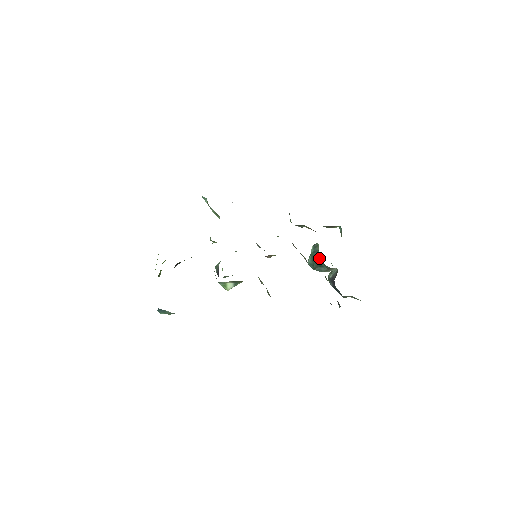
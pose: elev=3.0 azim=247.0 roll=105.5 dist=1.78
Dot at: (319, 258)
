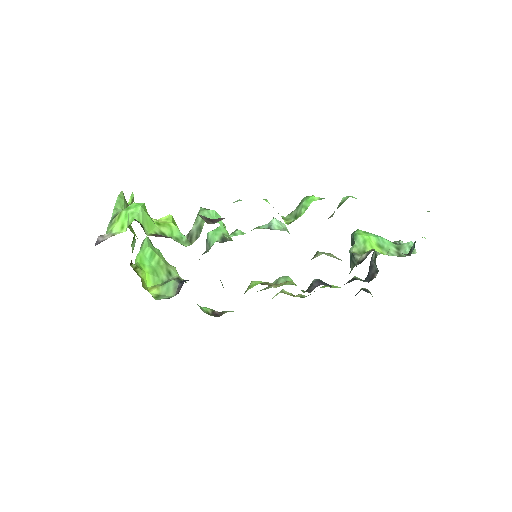
Dot at: occluded
